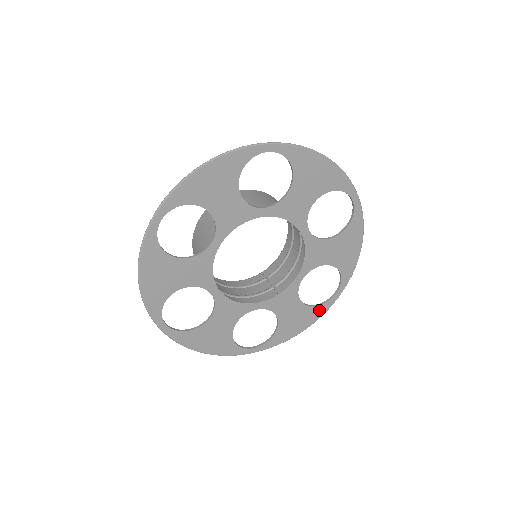
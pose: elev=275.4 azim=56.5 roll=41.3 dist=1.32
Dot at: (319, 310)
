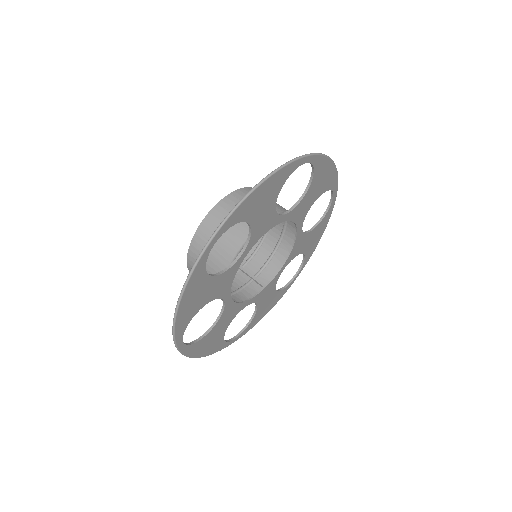
Dot at: (283, 292)
